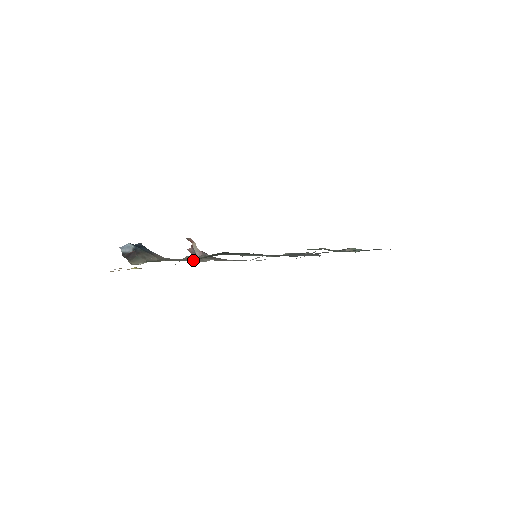
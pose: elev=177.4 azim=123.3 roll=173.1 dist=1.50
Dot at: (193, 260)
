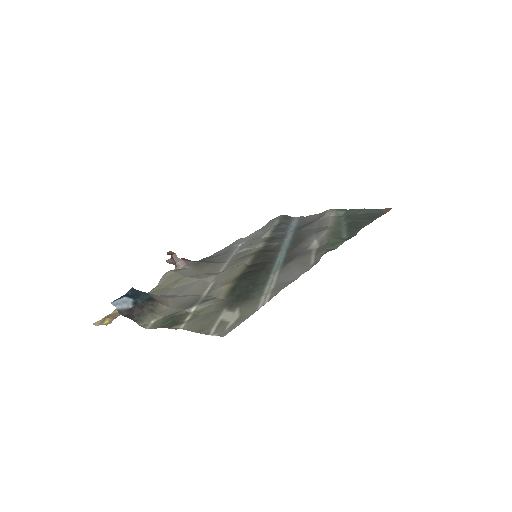
Dot at: (201, 289)
